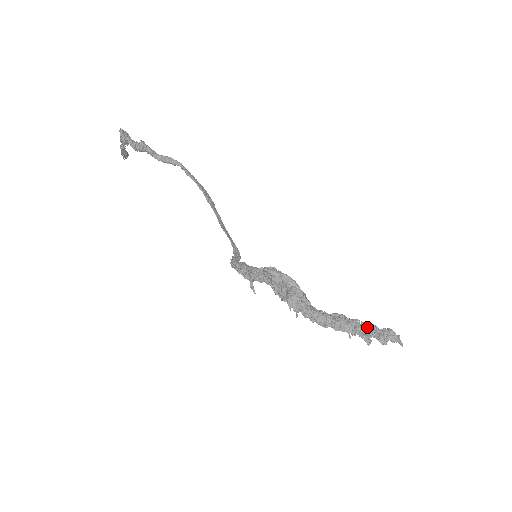
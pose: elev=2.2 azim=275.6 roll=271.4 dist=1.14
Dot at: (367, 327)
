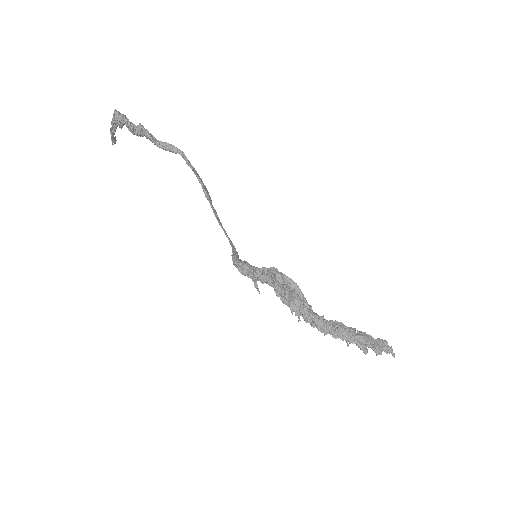
Dot at: (364, 336)
